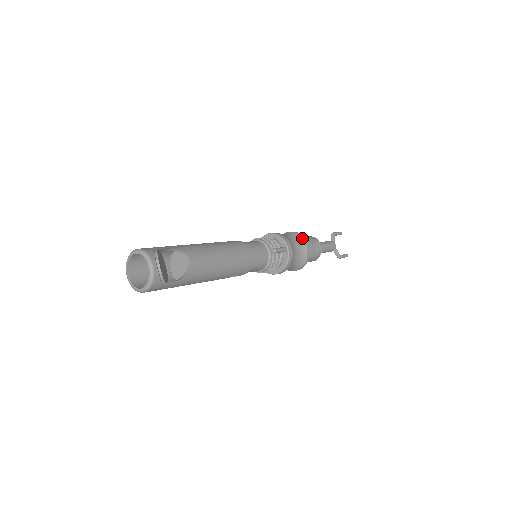
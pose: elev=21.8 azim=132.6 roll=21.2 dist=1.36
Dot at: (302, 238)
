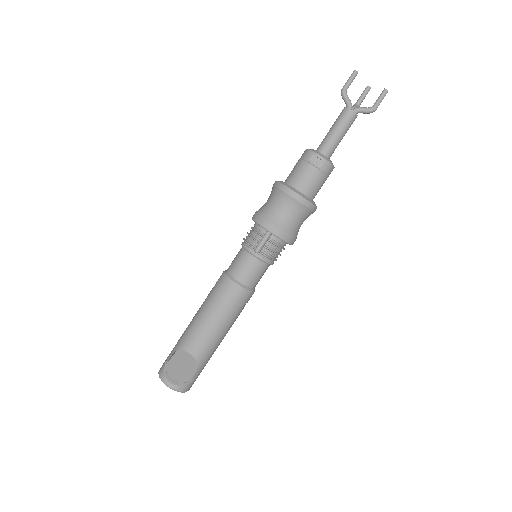
Dot at: (282, 191)
